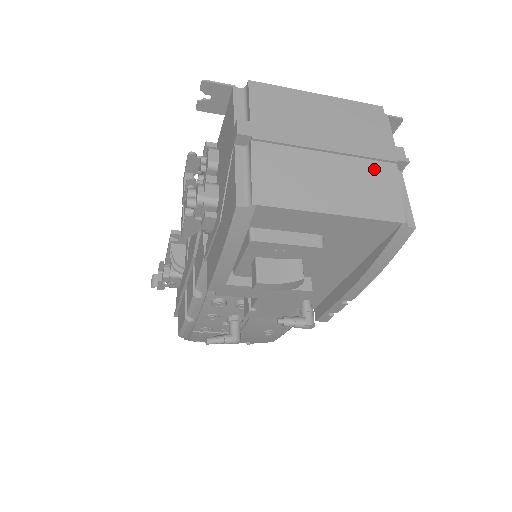
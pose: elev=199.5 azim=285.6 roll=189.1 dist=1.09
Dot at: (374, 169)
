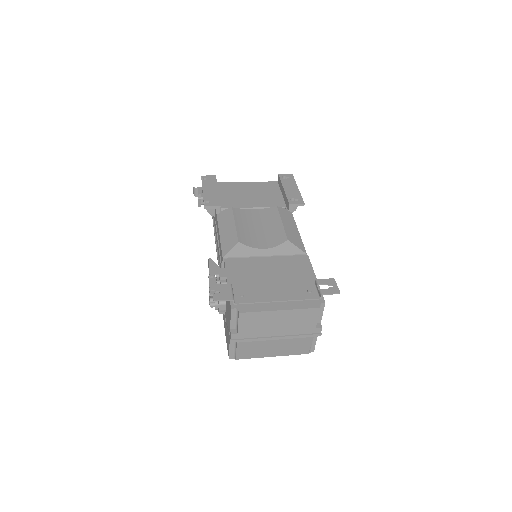
Dot at: (300, 340)
